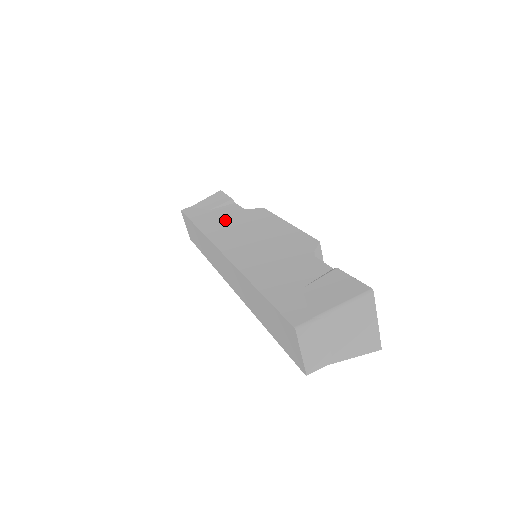
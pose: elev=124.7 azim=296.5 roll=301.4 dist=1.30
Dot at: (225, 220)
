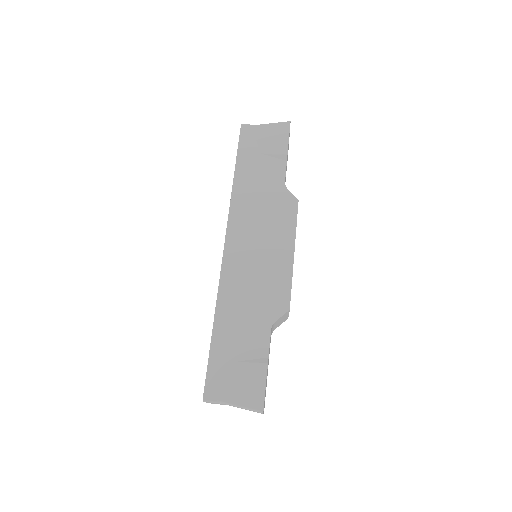
Dot at: (258, 192)
